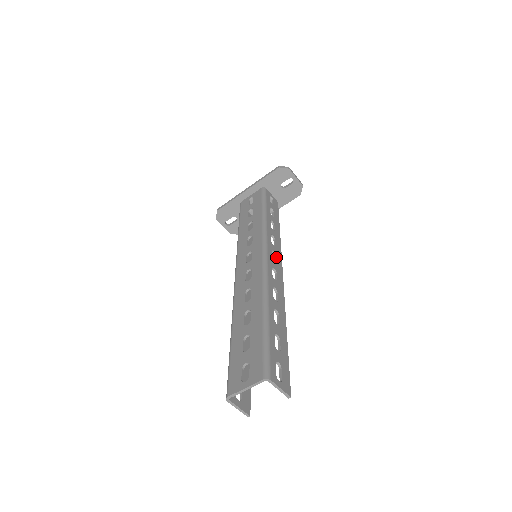
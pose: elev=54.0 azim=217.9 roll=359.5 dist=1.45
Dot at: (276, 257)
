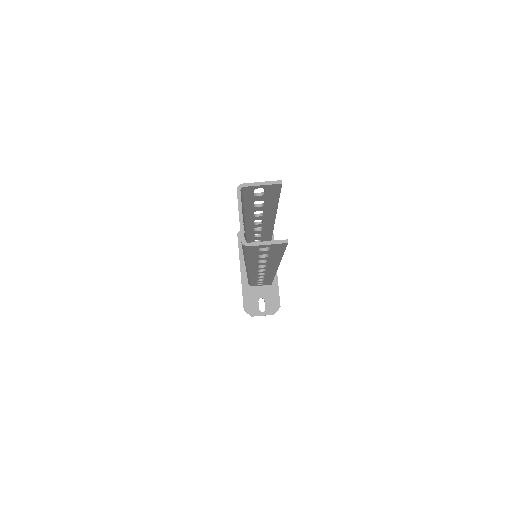
Dot at: occluded
